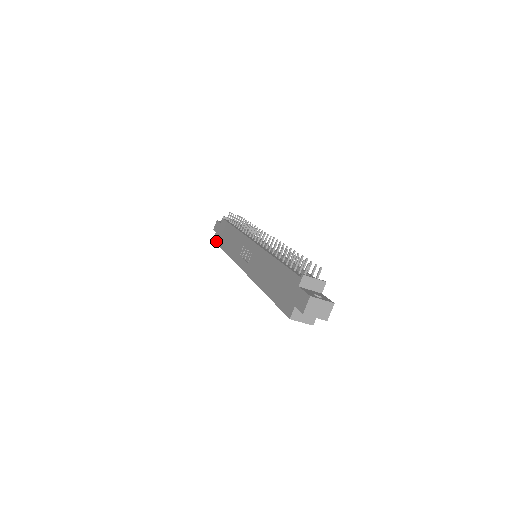
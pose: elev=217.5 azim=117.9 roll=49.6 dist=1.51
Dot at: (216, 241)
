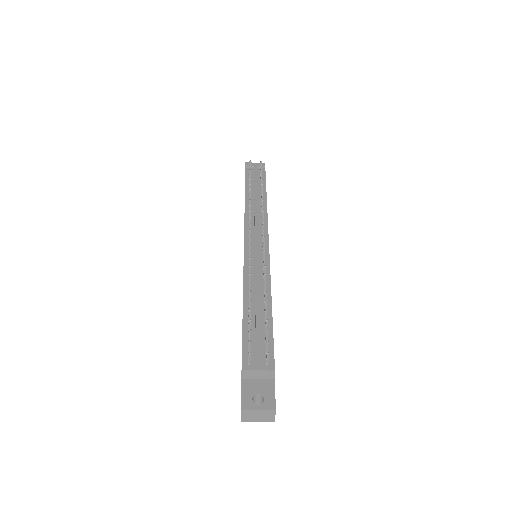
Dot at: occluded
